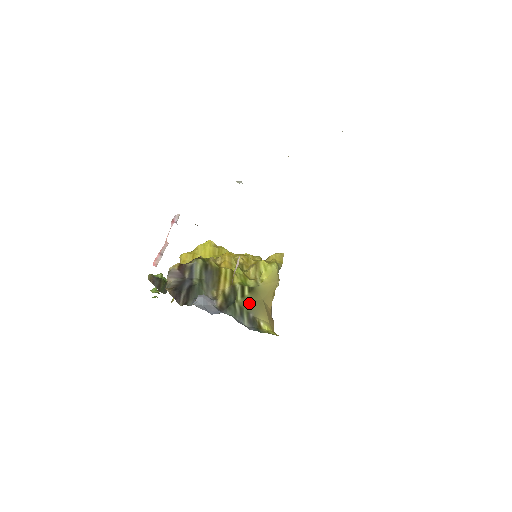
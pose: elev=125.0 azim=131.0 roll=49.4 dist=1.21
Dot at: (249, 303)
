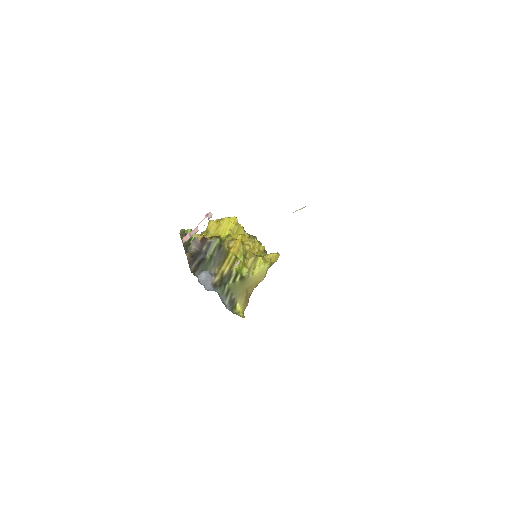
Dot at: (236, 287)
